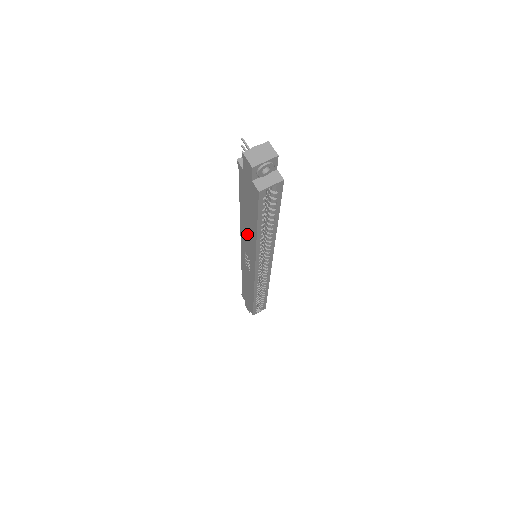
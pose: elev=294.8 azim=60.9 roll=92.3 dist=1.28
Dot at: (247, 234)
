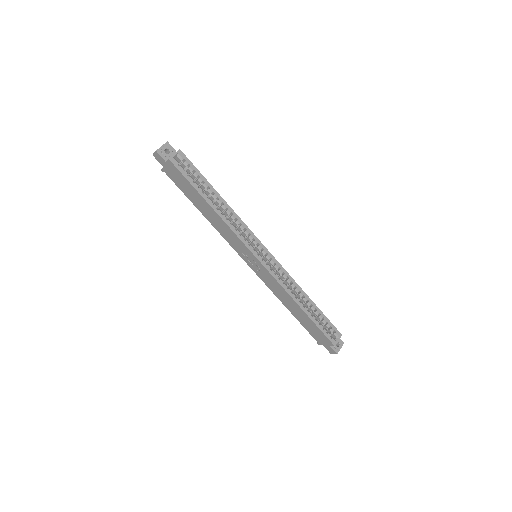
Dot at: (218, 224)
